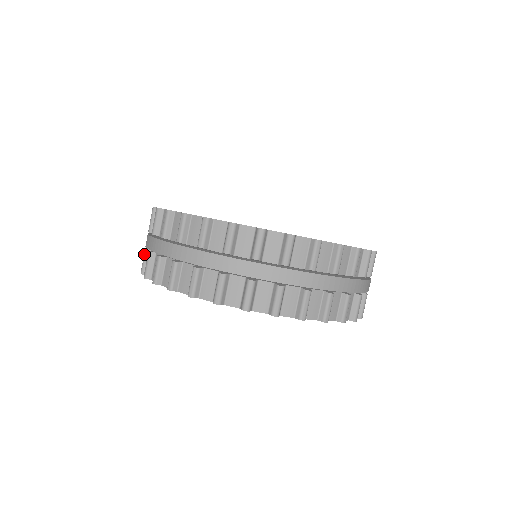
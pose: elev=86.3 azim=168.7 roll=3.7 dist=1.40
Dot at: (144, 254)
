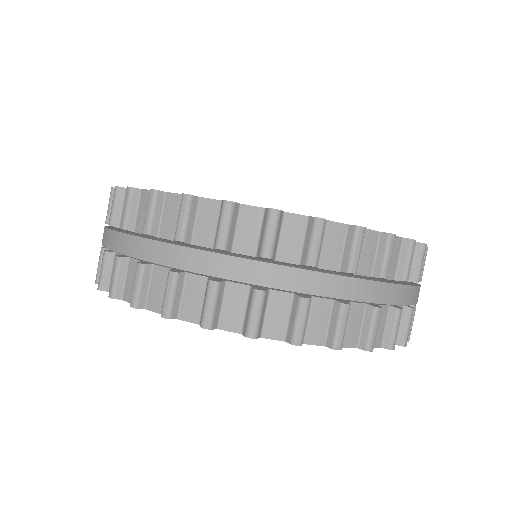
Dot at: (116, 265)
